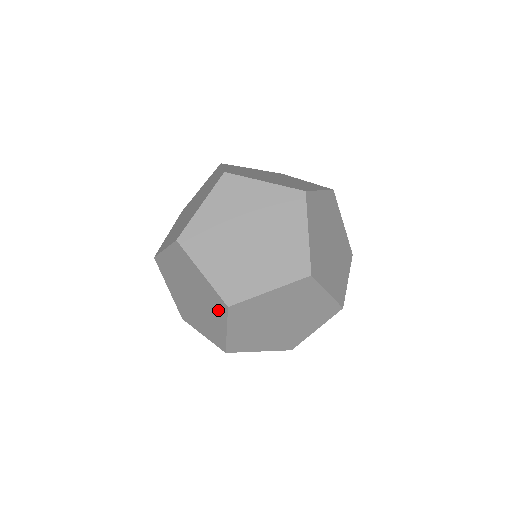
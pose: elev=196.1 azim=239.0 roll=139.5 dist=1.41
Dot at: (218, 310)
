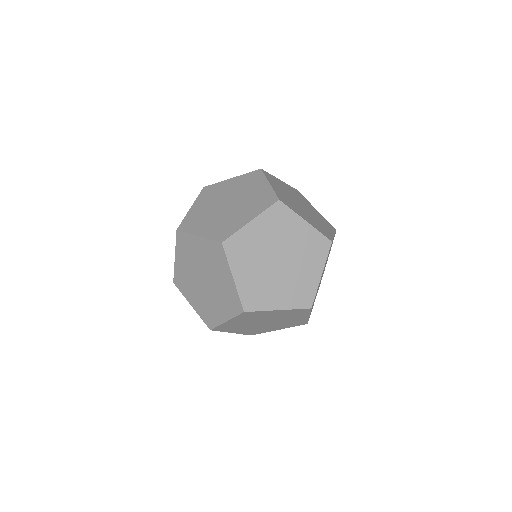
Dot at: (219, 261)
